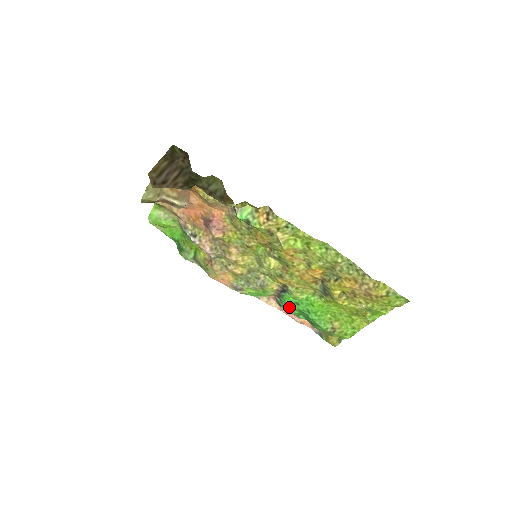
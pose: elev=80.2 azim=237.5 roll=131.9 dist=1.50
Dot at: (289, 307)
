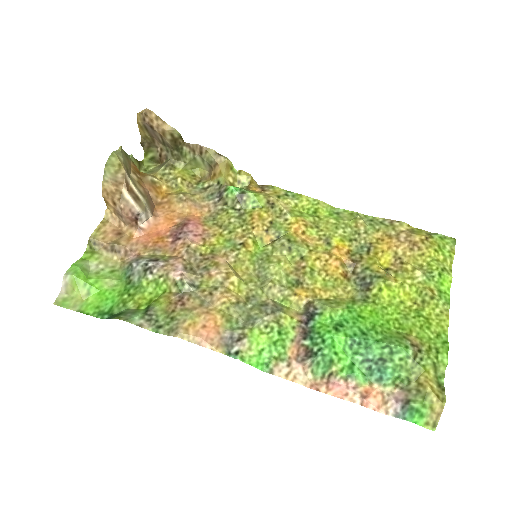
Dot at: (331, 342)
